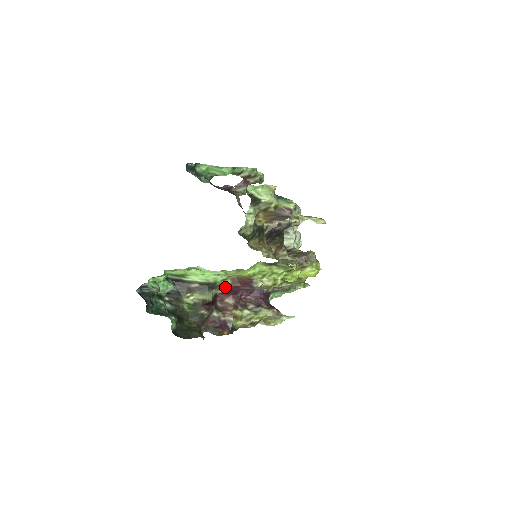
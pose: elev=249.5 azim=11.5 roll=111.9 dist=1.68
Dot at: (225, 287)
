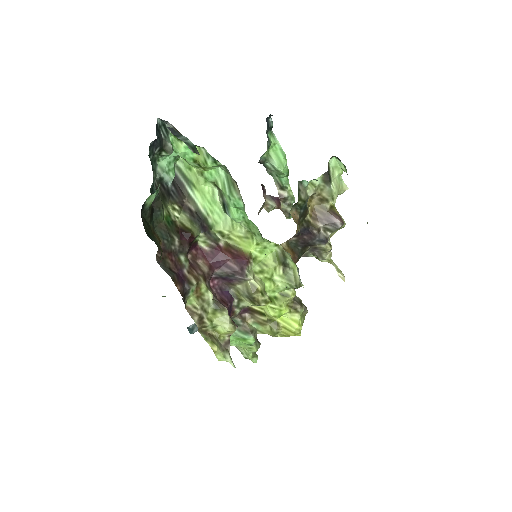
Dot at: (214, 244)
